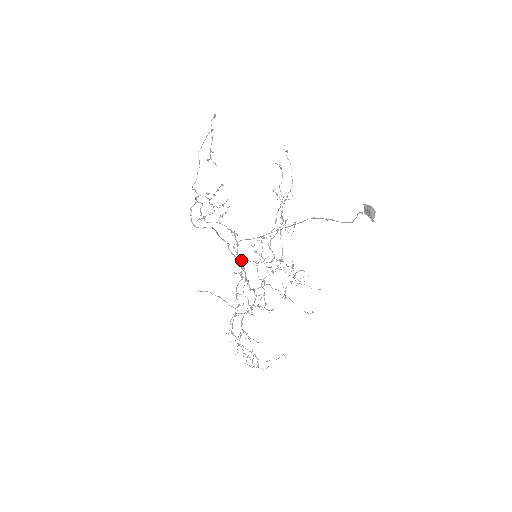
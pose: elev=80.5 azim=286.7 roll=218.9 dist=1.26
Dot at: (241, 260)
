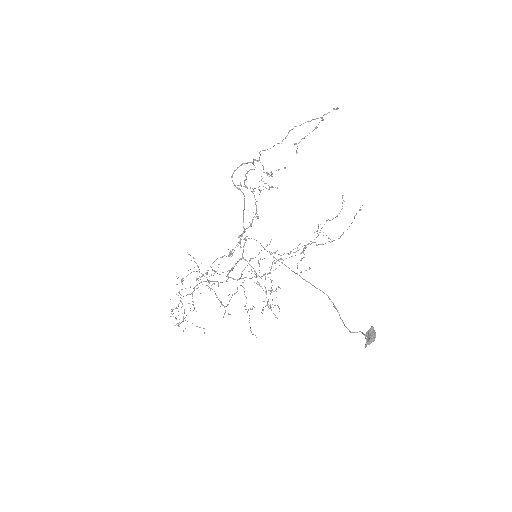
Dot at: (242, 255)
